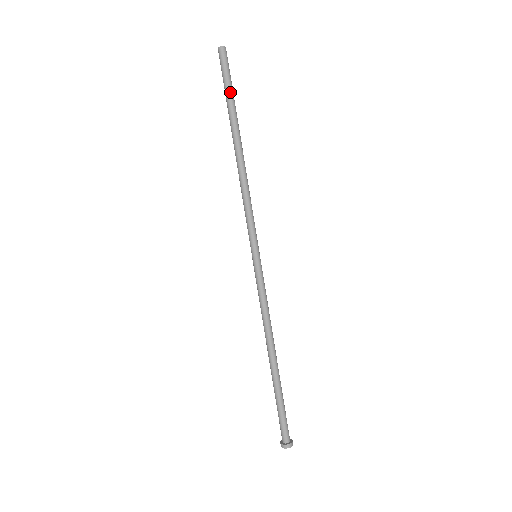
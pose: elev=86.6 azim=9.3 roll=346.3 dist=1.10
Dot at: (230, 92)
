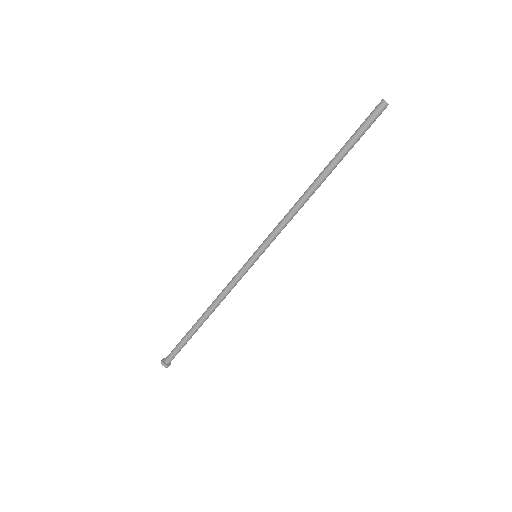
Dot at: (355, 140)
